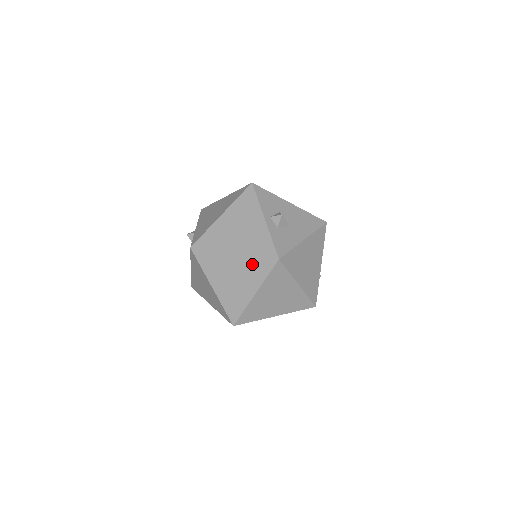
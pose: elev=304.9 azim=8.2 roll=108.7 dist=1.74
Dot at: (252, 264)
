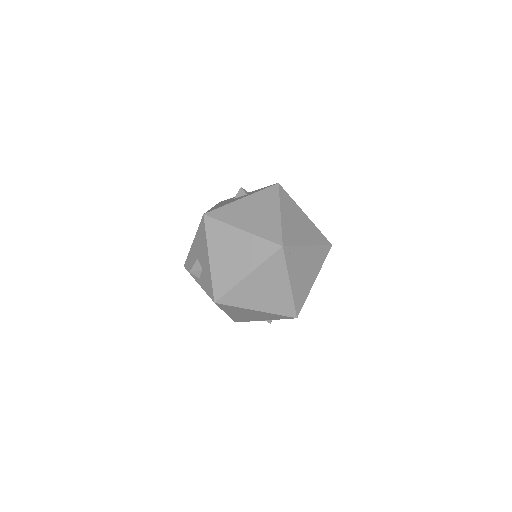
Dot at: (315, 231)
